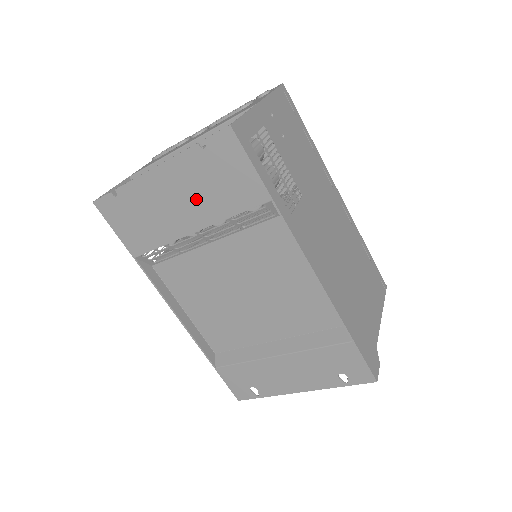
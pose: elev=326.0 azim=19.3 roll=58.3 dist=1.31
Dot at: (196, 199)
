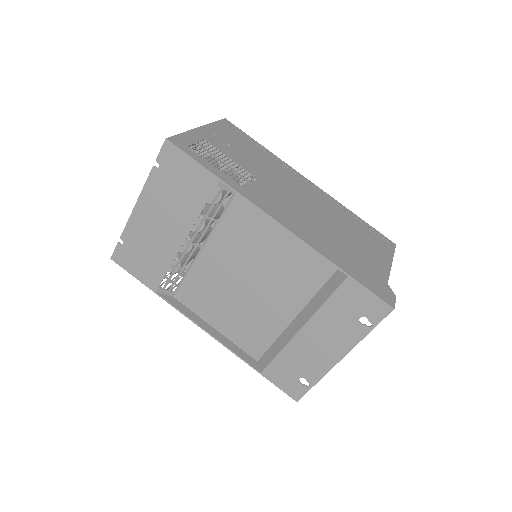
Dot at: (172, 212)
